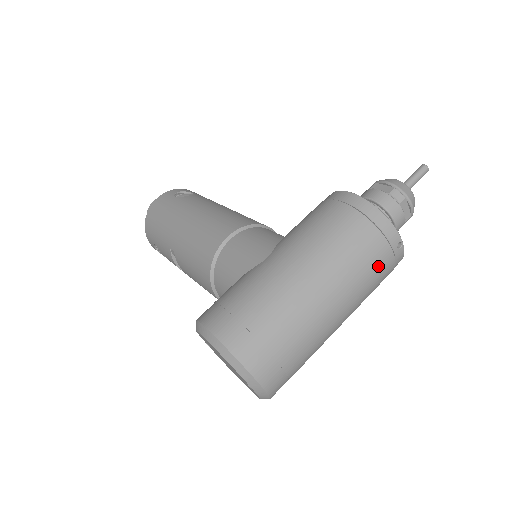
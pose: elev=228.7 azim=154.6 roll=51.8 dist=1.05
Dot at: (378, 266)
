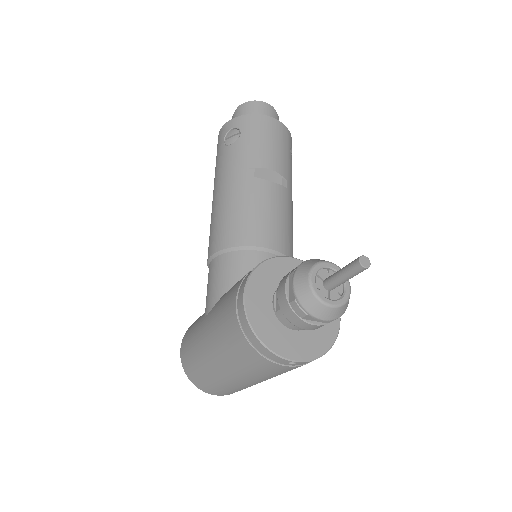
Dot at: (273, 370)
